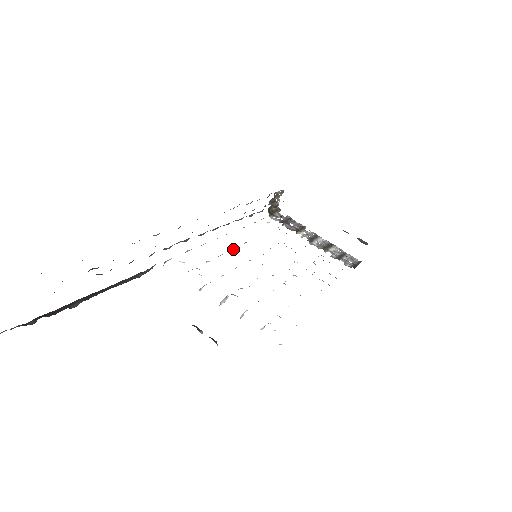
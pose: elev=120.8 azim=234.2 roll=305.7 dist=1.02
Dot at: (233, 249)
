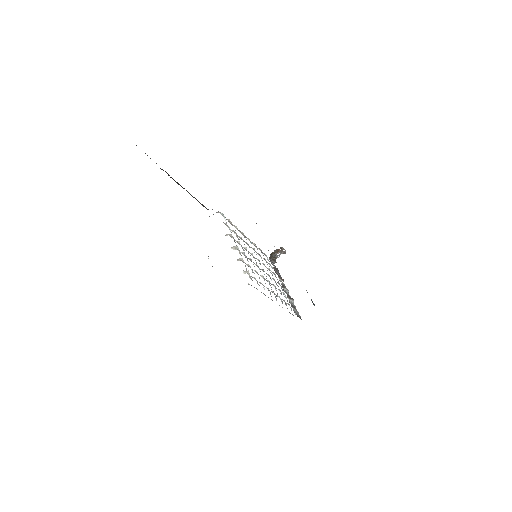
Dot at: (247, 243)
